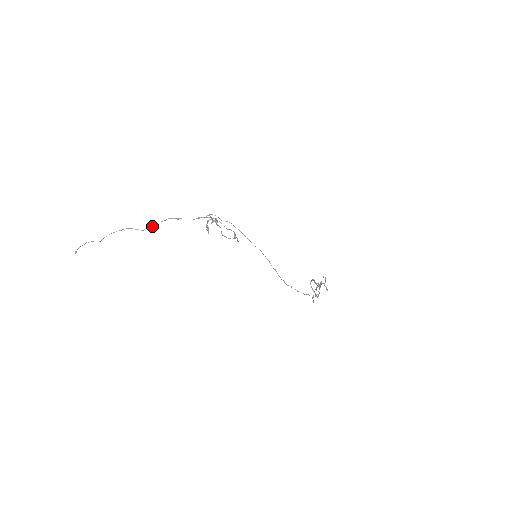
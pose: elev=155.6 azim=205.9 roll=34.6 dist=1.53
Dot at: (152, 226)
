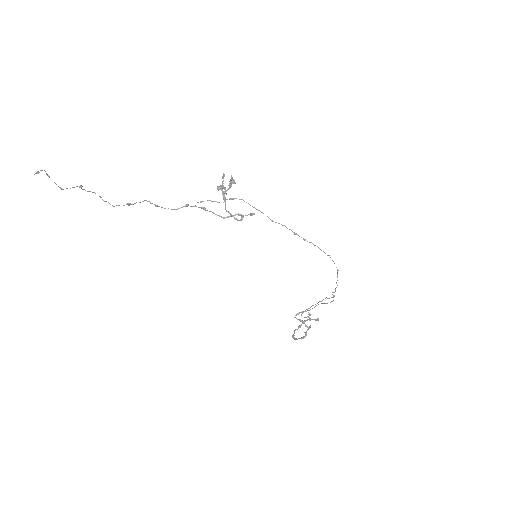
Dot at: occluded
